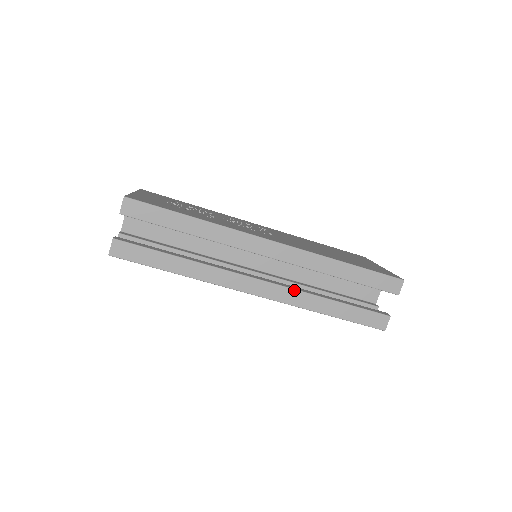
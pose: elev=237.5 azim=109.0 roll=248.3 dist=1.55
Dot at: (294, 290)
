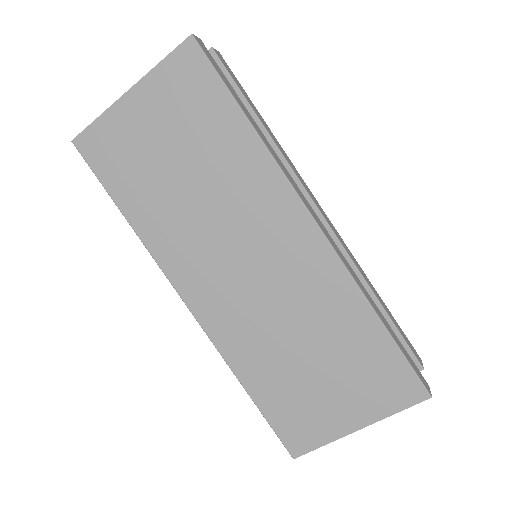
Dot at: (347, 262)
